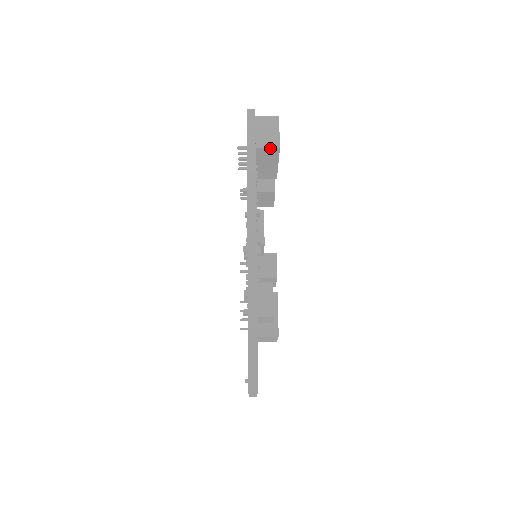
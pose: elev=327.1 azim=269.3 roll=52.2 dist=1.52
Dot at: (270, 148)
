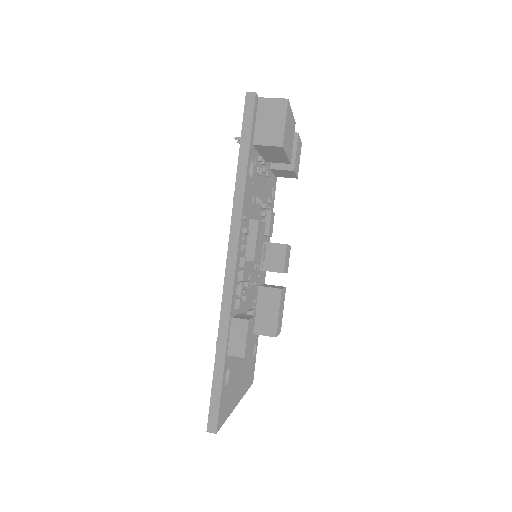
Dot at: (271, 146)
